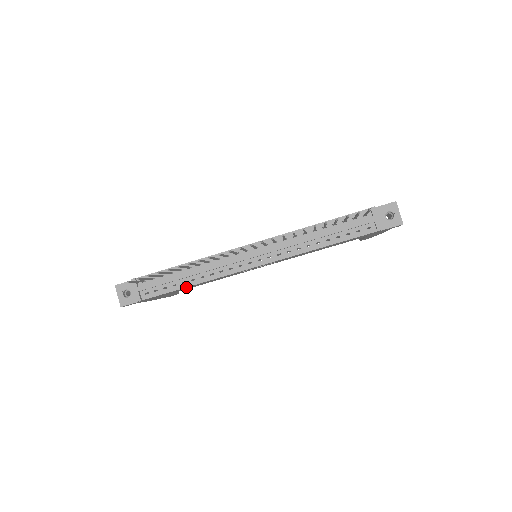
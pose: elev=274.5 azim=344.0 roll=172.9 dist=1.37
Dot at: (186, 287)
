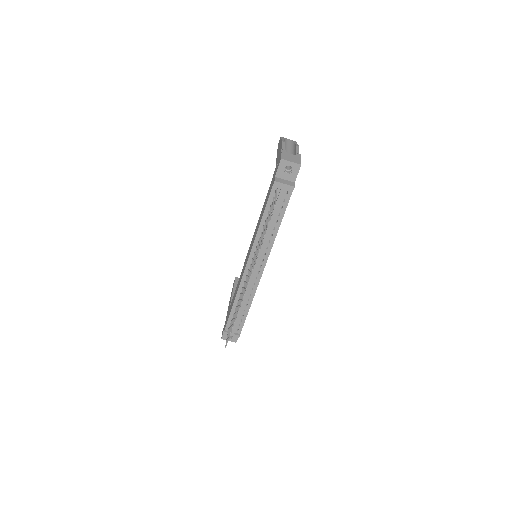
Dot at: (248, 310)
